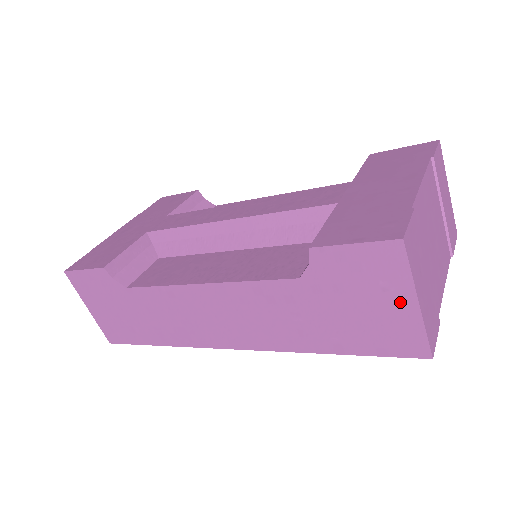
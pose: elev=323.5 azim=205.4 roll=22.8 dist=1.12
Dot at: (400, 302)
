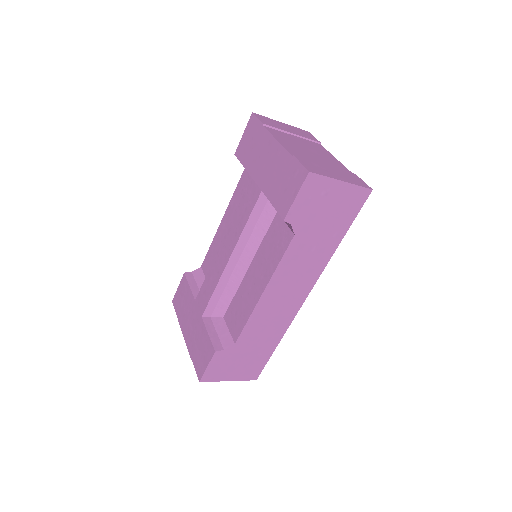
Dot at: (337, 190)
